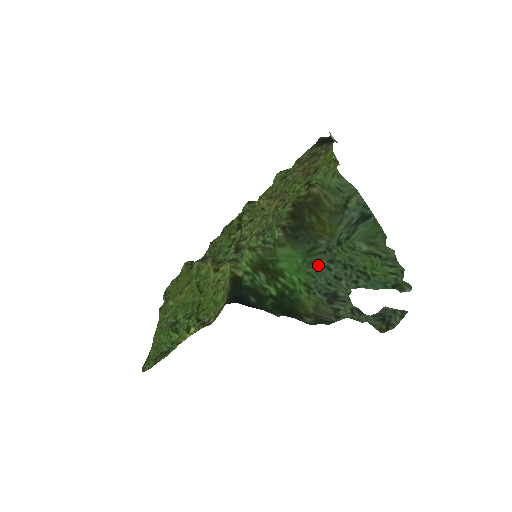
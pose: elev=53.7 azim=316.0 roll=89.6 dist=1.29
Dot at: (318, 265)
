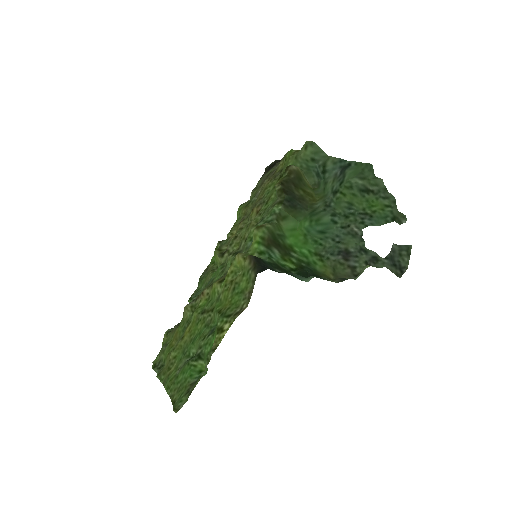
Dot at: (324, 220)
